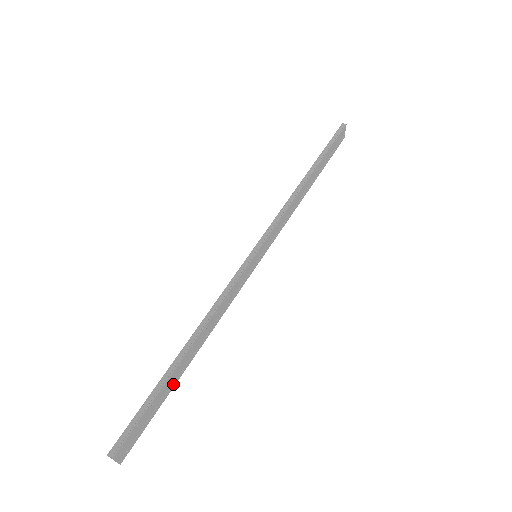
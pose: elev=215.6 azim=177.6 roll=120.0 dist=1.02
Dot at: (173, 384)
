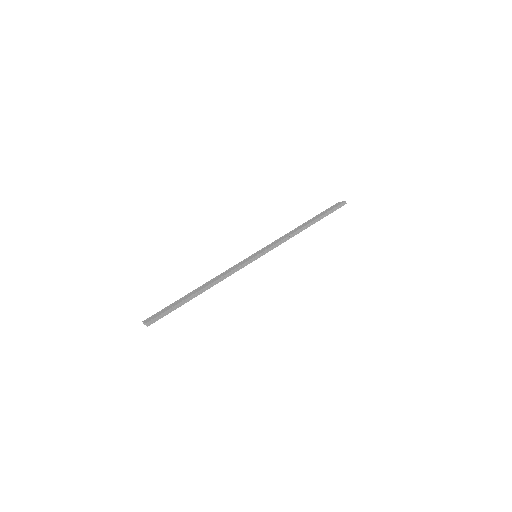
Dot at: occluded
